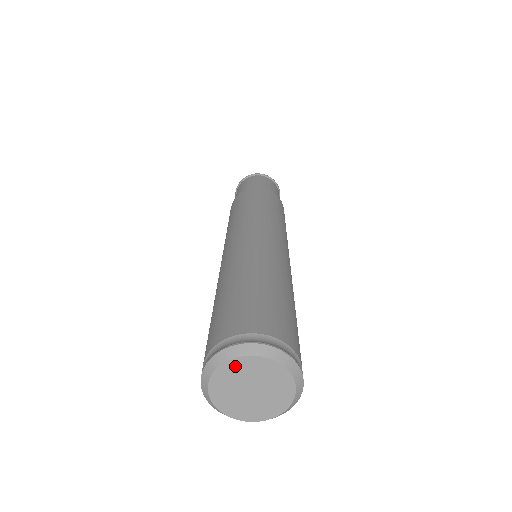
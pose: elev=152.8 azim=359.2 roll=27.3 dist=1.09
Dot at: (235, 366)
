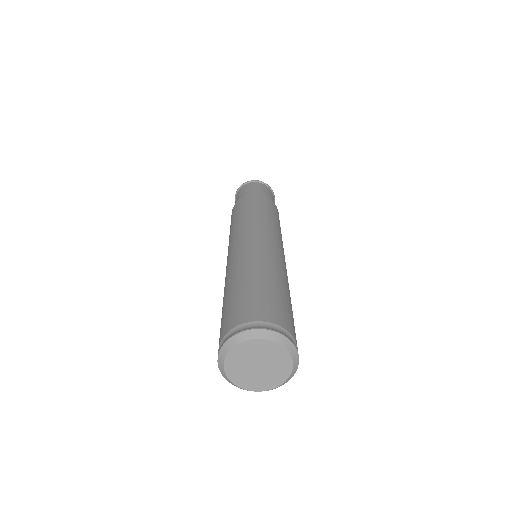
Dot at: (240, 350)
